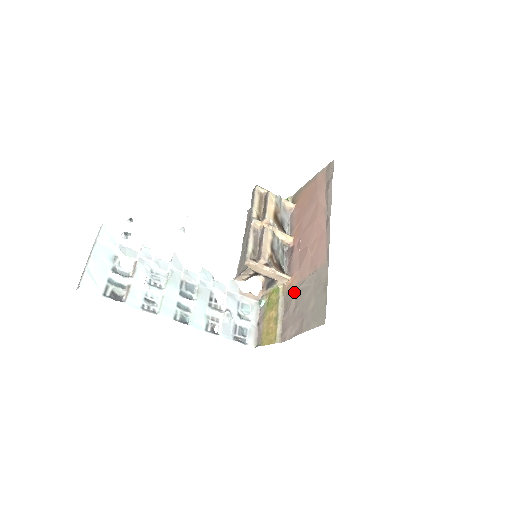
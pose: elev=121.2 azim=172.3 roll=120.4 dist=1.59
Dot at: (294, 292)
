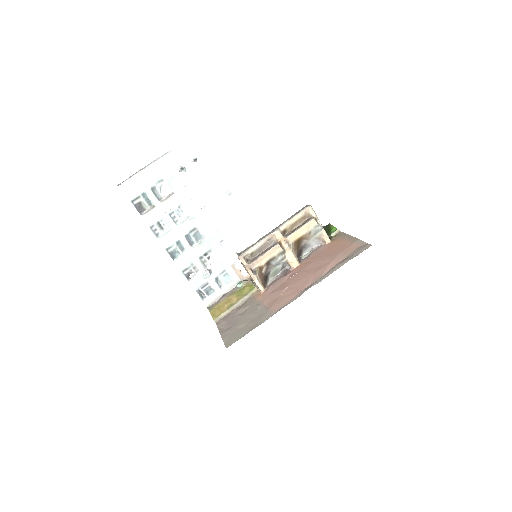
Dot at: (252, 303)
